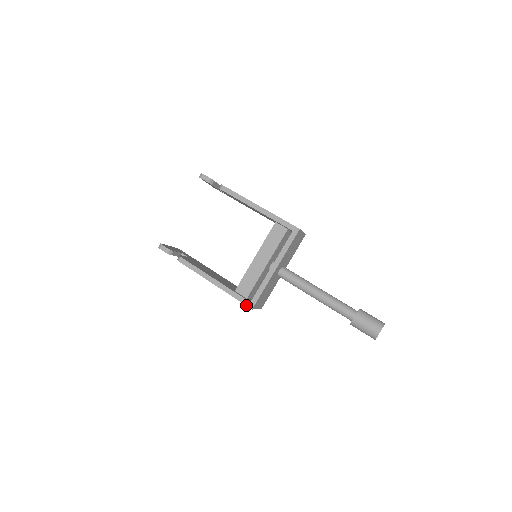
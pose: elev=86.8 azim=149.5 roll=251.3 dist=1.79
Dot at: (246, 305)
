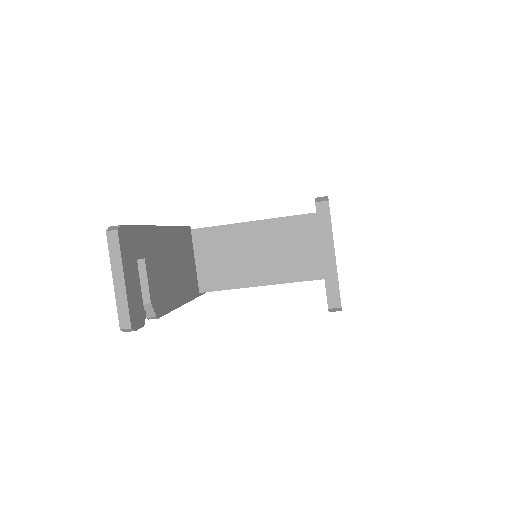
Dot at: occluded
